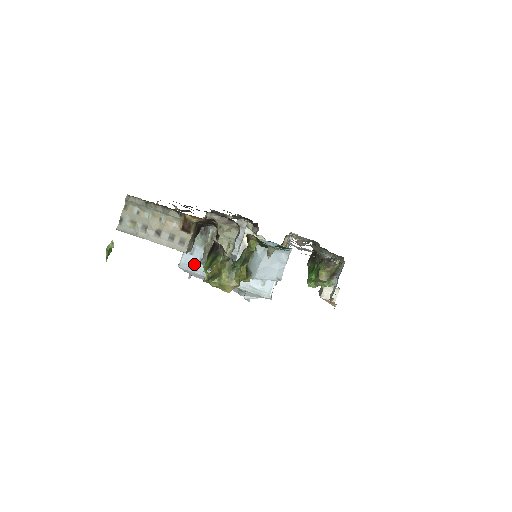
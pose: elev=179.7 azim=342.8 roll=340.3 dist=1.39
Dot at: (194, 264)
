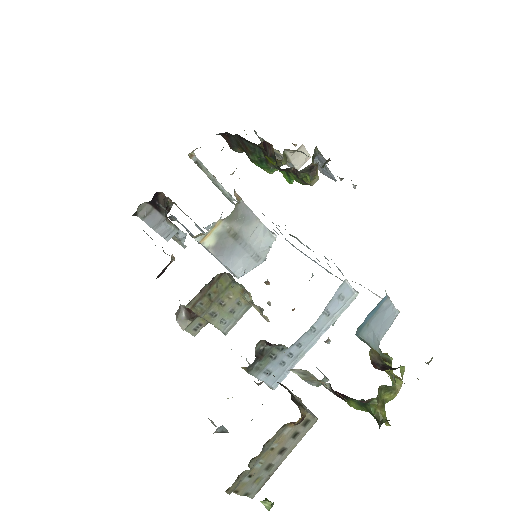
Dot at: (281, 372)
